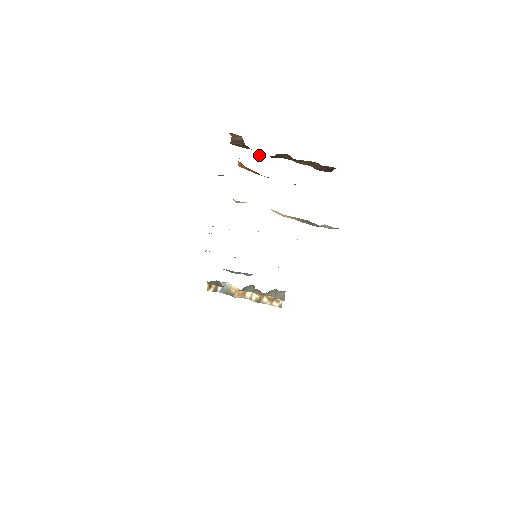
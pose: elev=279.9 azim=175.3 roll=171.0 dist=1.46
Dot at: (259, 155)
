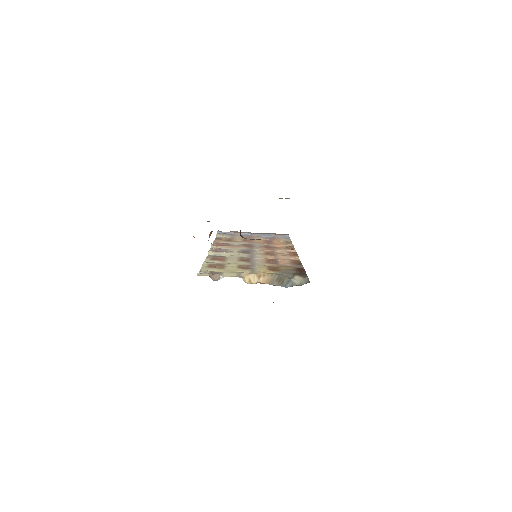
Dot at: occluded
